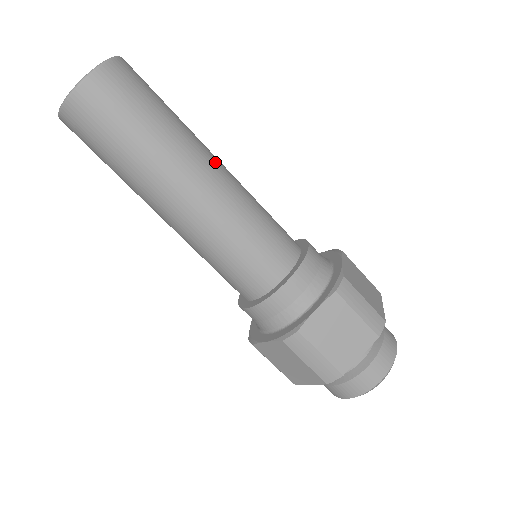
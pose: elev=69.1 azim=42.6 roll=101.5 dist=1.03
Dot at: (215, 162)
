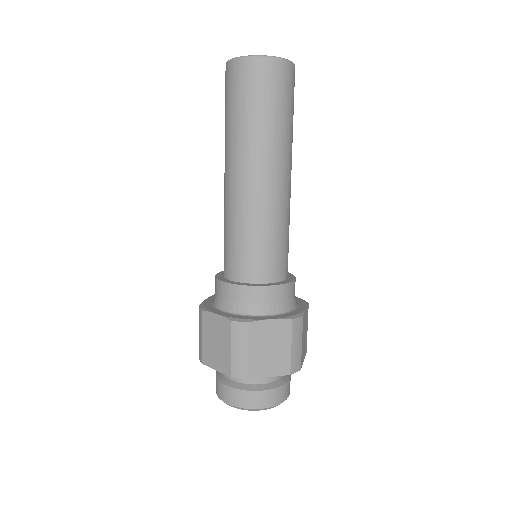
Dot at: occluded
